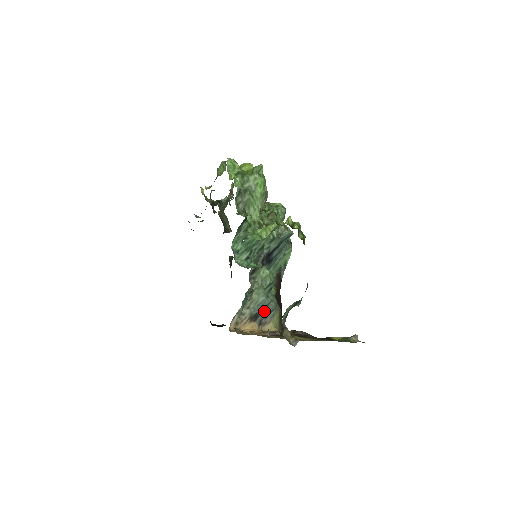
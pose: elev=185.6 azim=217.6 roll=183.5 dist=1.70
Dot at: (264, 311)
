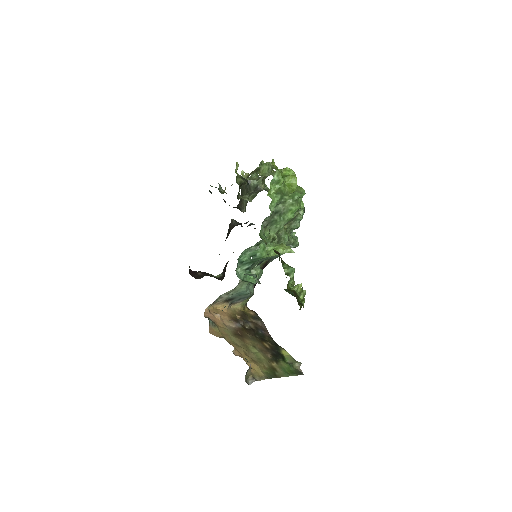
Dot at: (240, 297)
